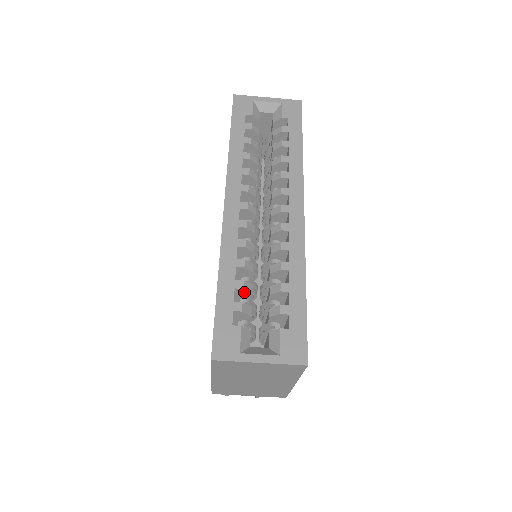
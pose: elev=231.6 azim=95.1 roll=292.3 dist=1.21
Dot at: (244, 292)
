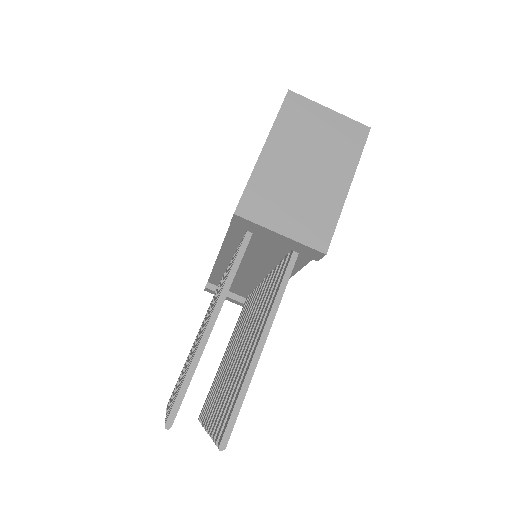
Dot at: occluded
